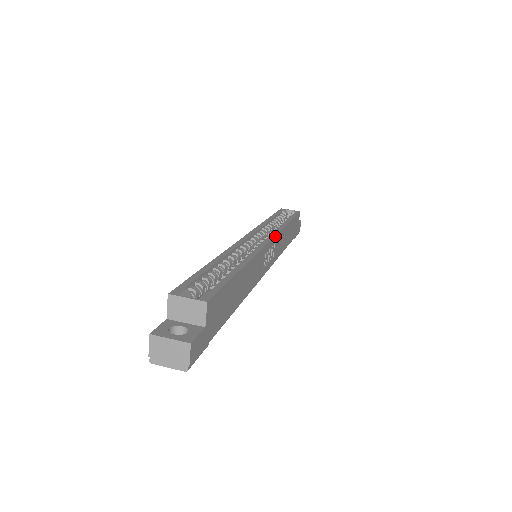
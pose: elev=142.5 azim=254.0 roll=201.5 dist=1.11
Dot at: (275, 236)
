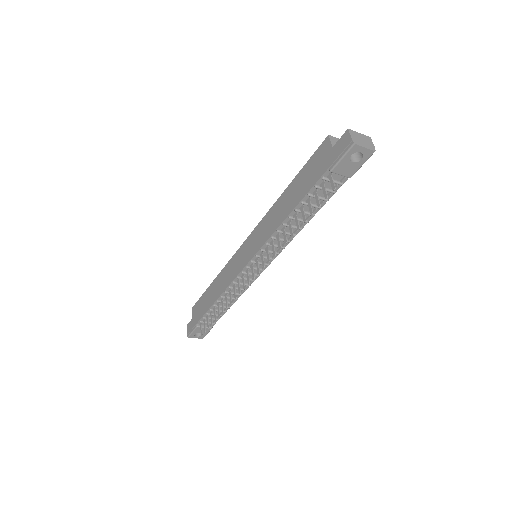
Dot at: occluded
